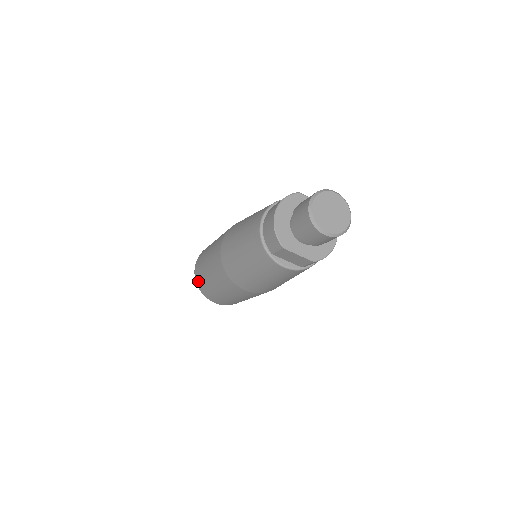
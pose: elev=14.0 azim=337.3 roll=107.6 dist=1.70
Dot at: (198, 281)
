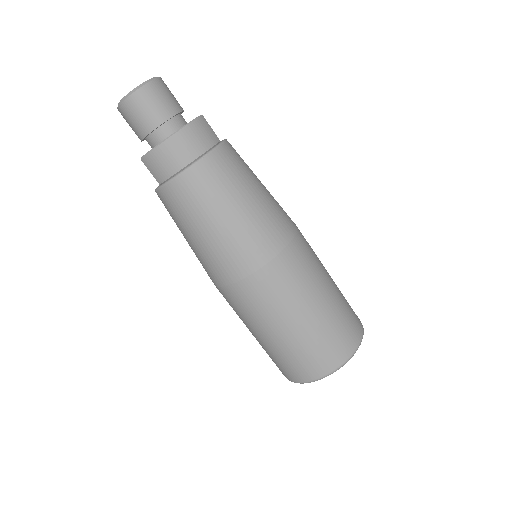
Dot at: occluded
